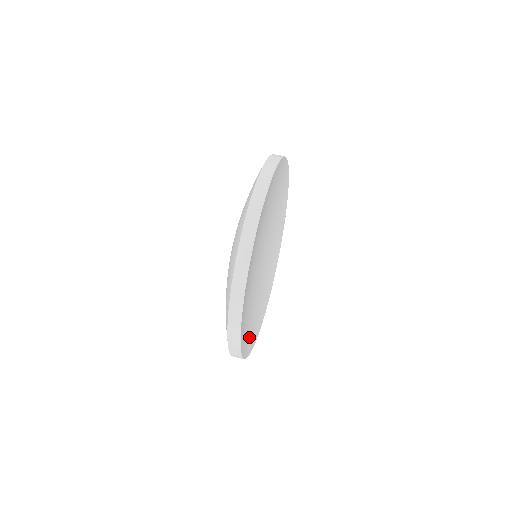
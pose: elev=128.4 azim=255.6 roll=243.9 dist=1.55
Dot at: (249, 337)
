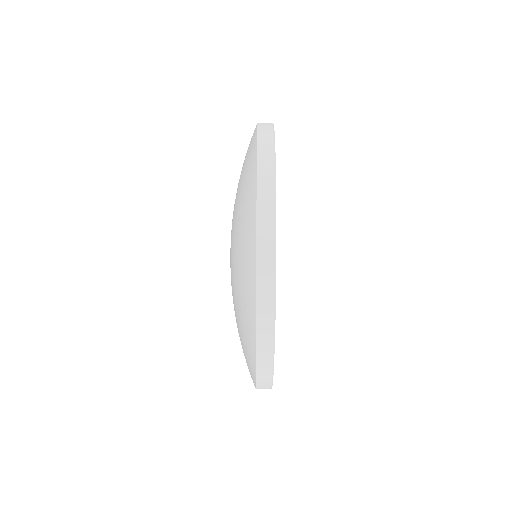
Dot at: occluded
